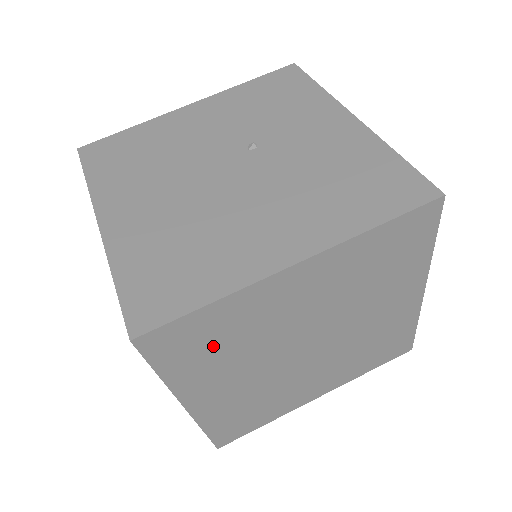
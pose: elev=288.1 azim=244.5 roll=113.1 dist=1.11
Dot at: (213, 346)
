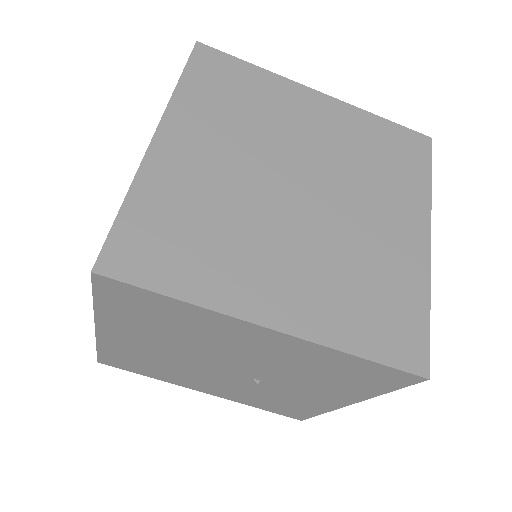
Dot at: (189, 239)
